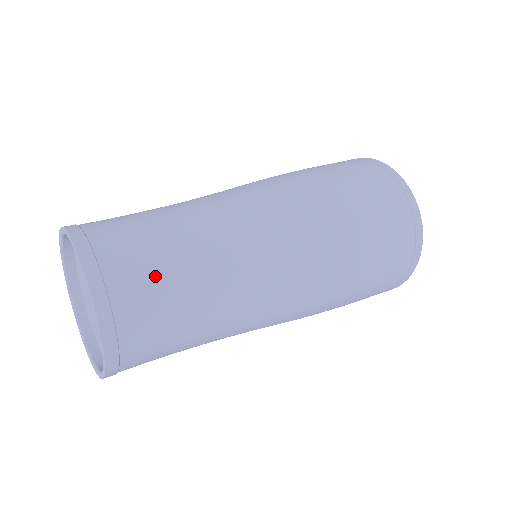
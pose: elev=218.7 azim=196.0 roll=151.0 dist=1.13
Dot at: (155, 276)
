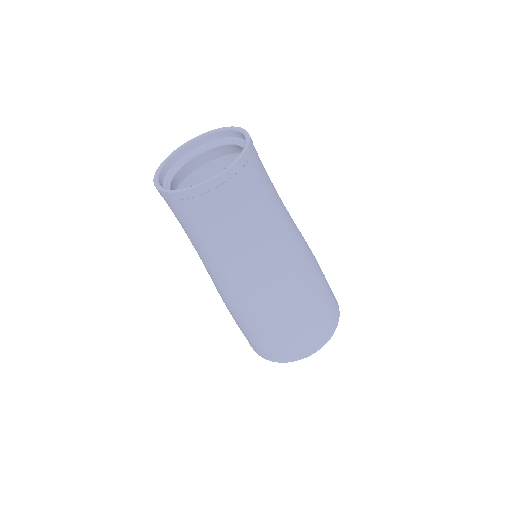
Dot at: (264, 177)
